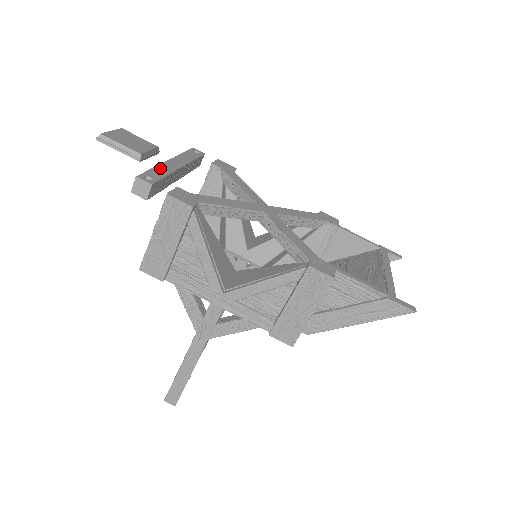
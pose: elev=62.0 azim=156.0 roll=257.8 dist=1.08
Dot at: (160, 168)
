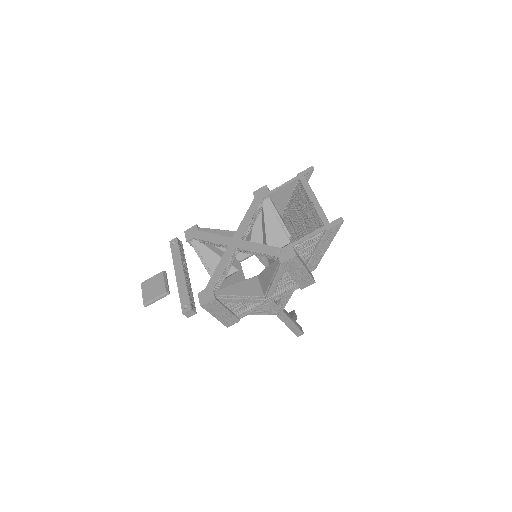
Dot at: (180, 290)
